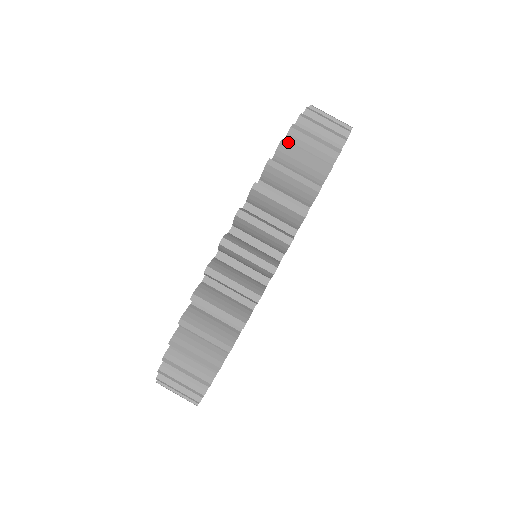
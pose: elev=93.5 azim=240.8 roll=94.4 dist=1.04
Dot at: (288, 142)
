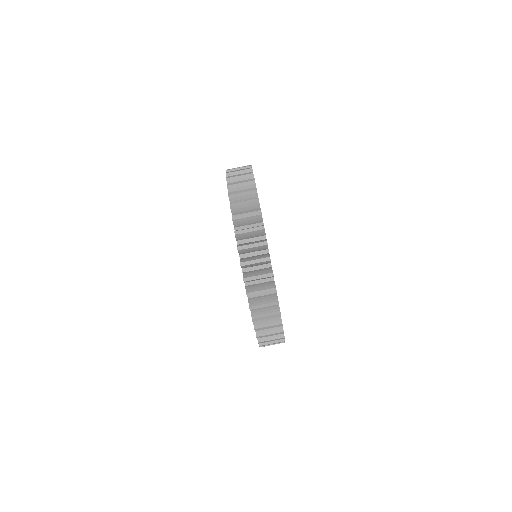
Dot at: (250, 293)
